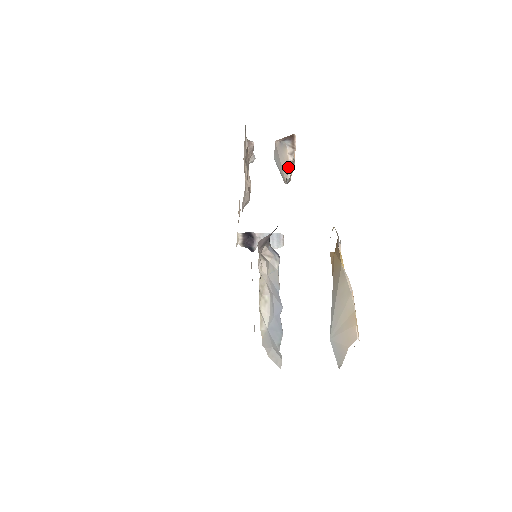
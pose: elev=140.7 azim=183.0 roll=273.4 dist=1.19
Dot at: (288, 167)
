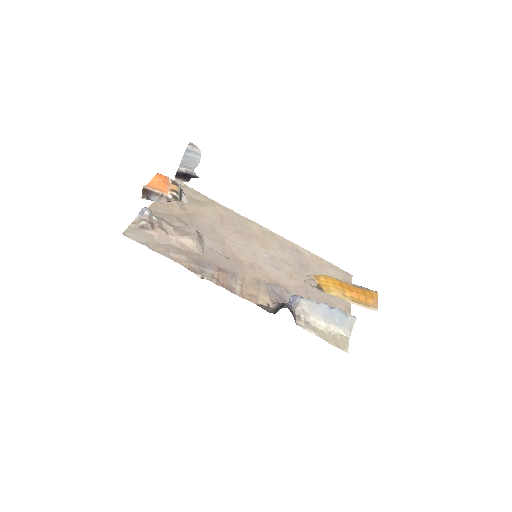
Dot at: occluded
